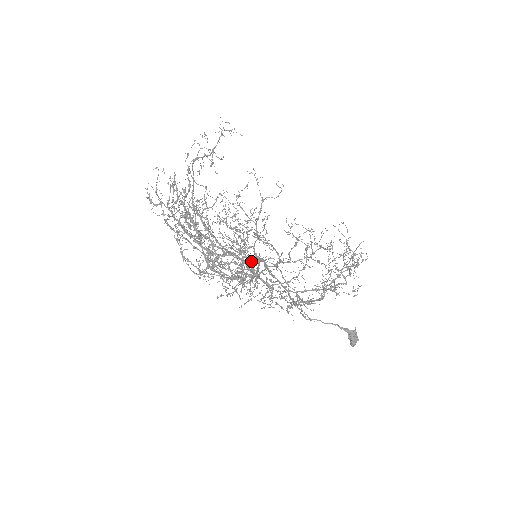
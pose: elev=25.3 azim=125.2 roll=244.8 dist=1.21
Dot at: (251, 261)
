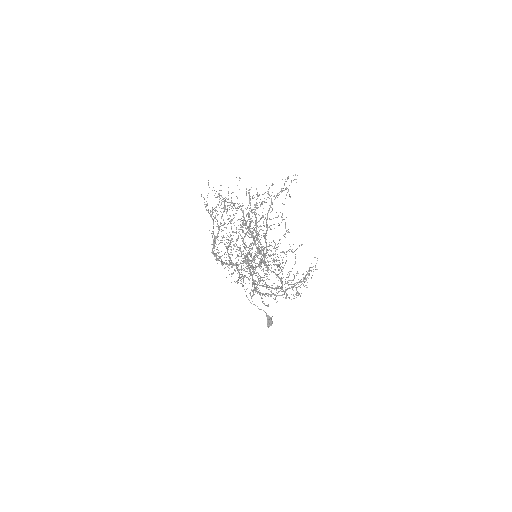
Dot at: occluded
